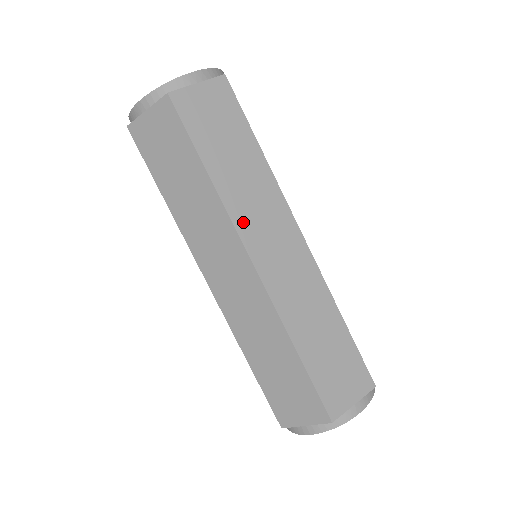
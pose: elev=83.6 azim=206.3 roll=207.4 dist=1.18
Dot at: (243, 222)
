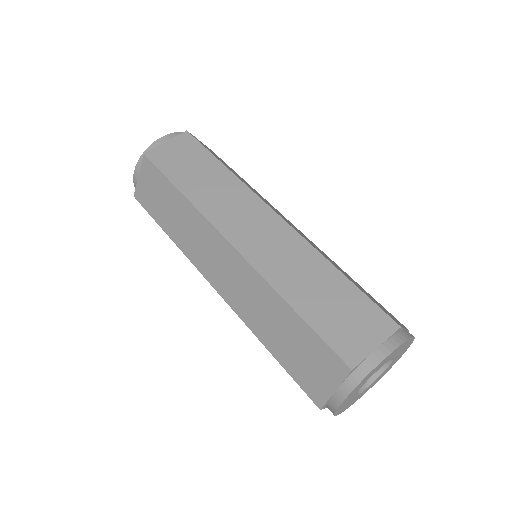
Dot at: occluded
